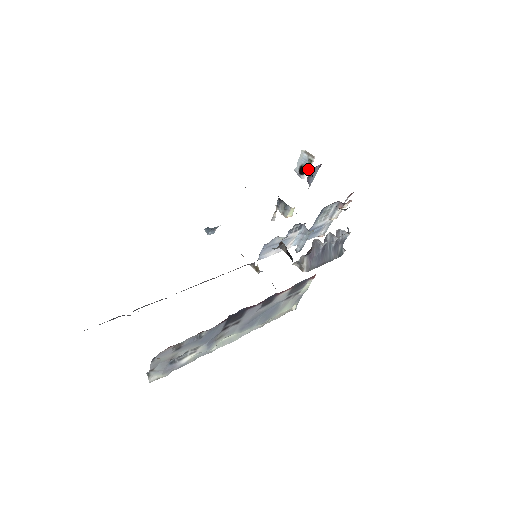
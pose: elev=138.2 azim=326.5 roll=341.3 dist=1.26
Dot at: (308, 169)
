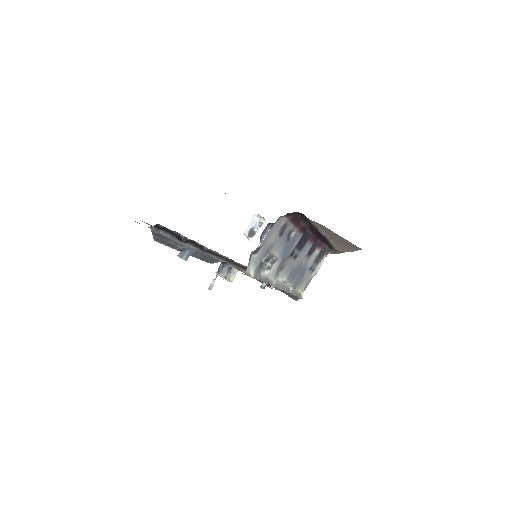
Dot at: (258, 231)
